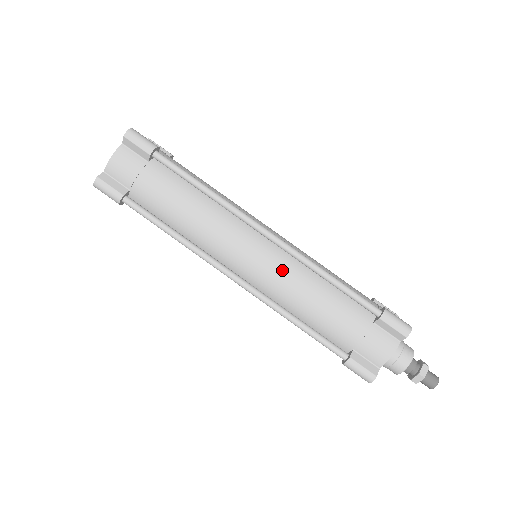
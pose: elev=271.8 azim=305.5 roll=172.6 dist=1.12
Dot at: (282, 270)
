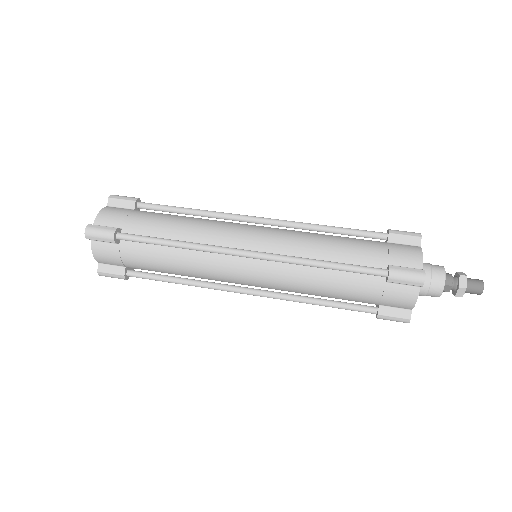
Dot at: (285, 233)
